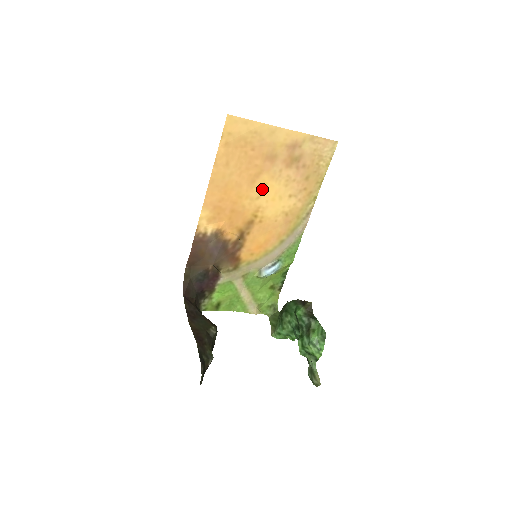
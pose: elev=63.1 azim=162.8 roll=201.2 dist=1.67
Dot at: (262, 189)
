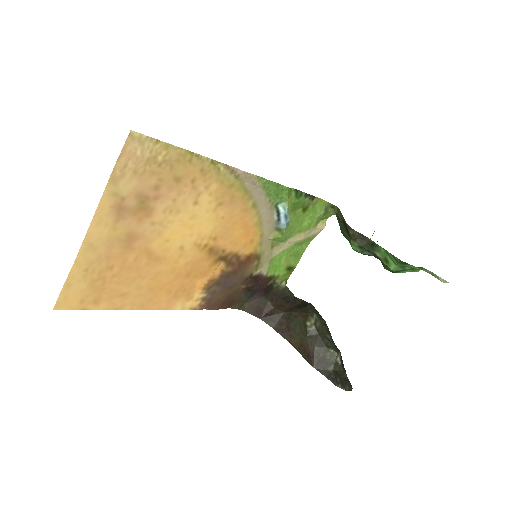
Dot at: (172, 245)
